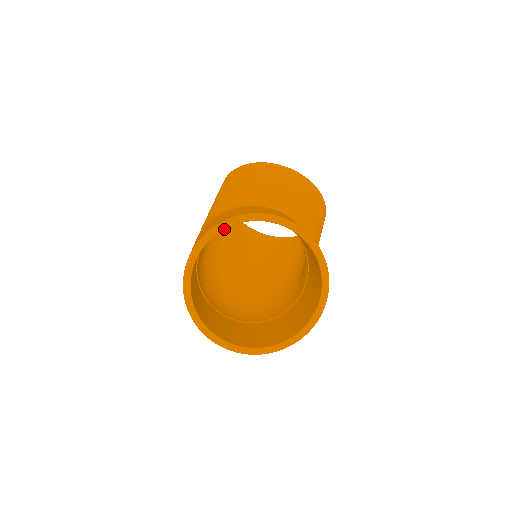
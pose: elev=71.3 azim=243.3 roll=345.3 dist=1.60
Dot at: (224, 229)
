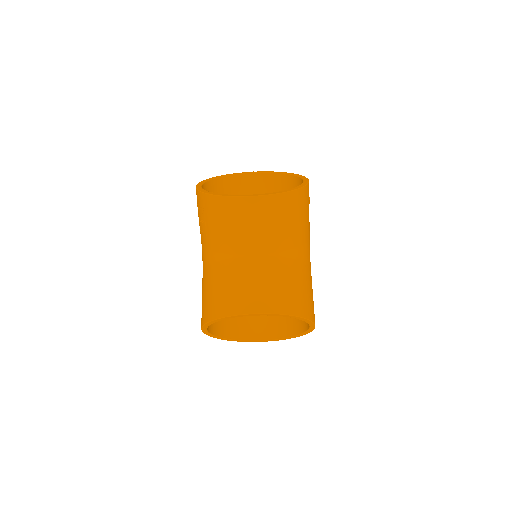
Dot at: (212, 323)
